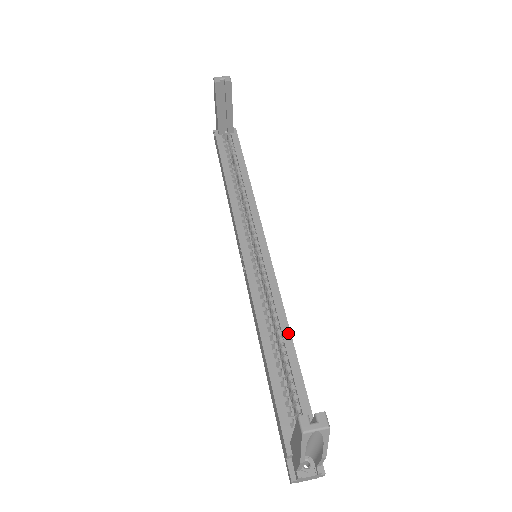
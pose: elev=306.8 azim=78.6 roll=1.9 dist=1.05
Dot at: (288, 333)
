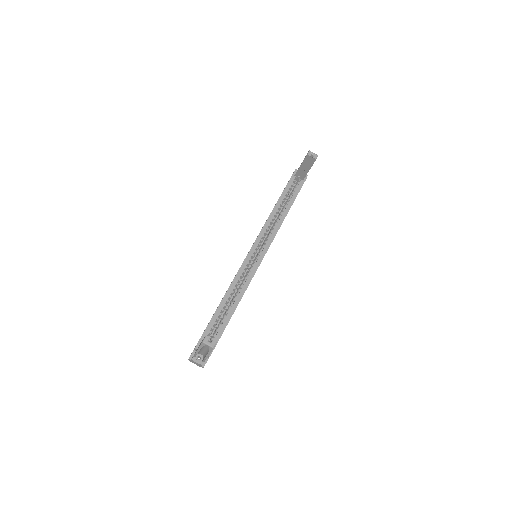
Dot at: (238, 302)
